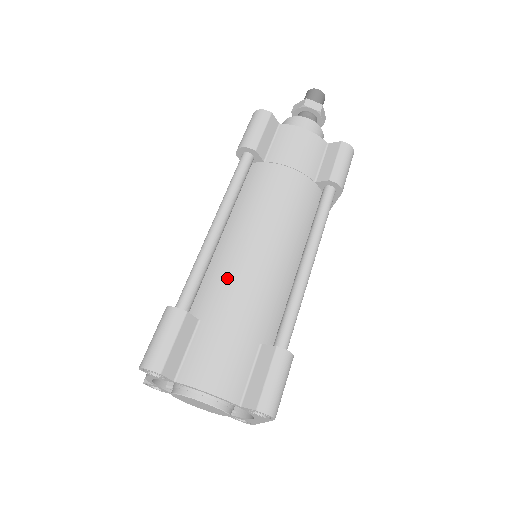
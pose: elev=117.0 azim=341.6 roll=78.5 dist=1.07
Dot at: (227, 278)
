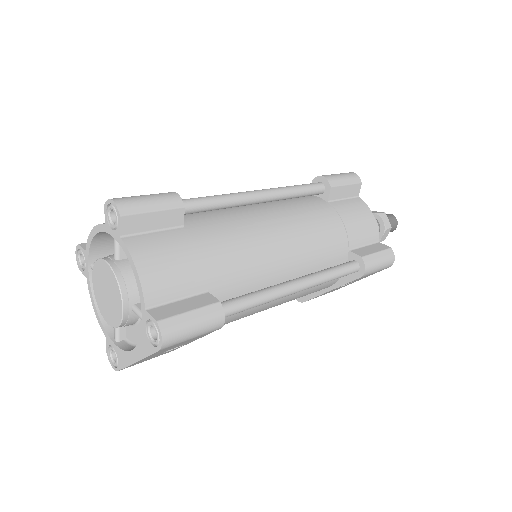
Dot at: (232, 226)
